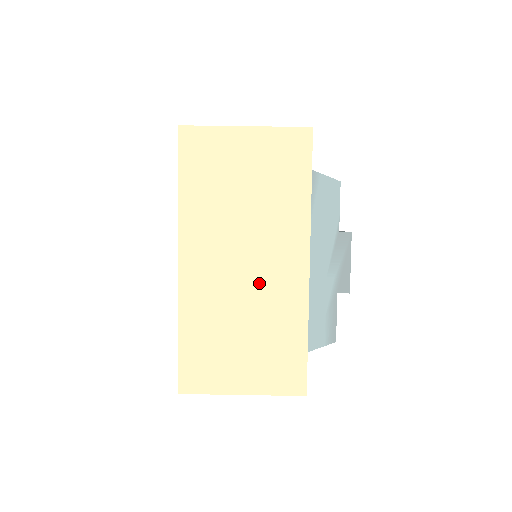
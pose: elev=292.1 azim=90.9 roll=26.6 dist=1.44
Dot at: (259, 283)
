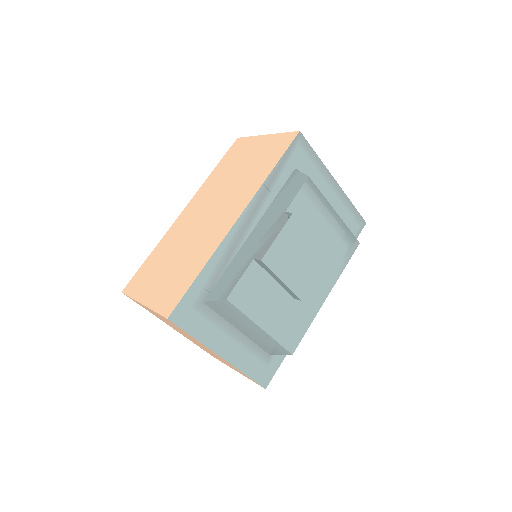
Dot at: (206, 227)
